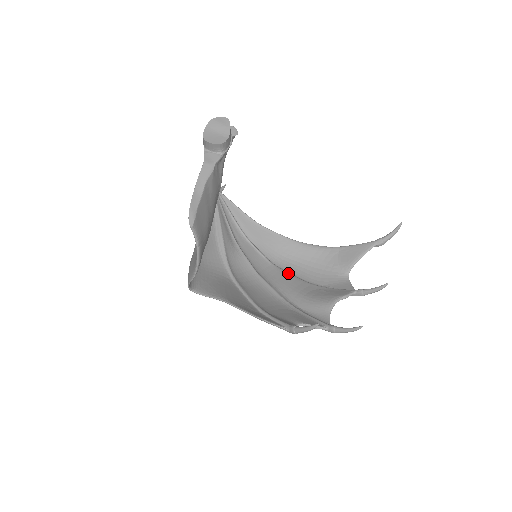
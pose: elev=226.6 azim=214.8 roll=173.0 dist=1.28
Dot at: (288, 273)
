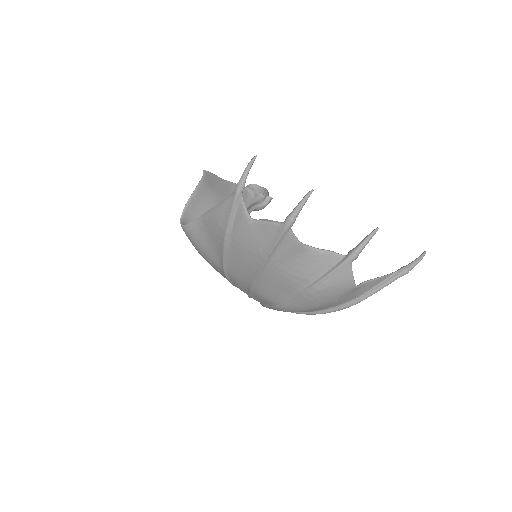
Dot at: occluded
